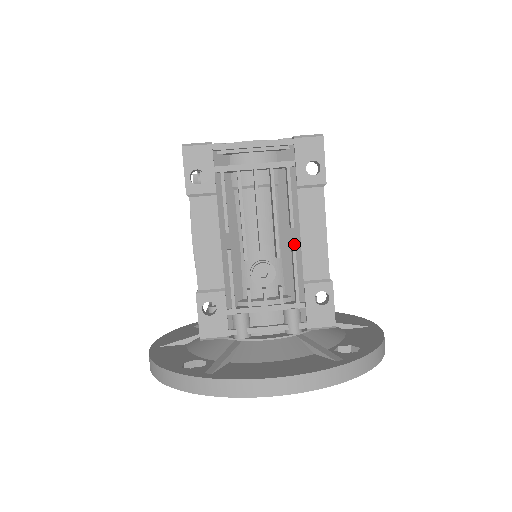
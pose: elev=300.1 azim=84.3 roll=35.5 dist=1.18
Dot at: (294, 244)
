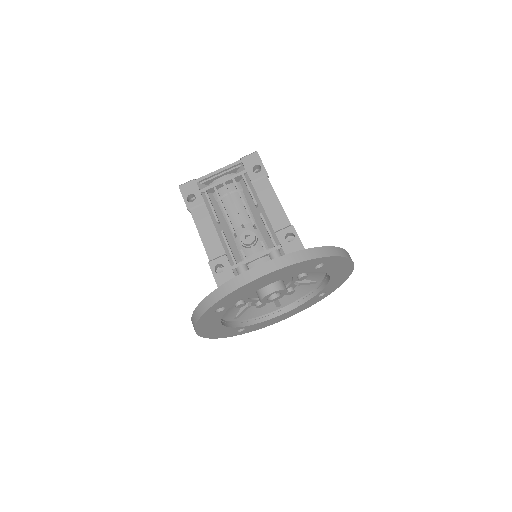
Dot at: (261, 213)
